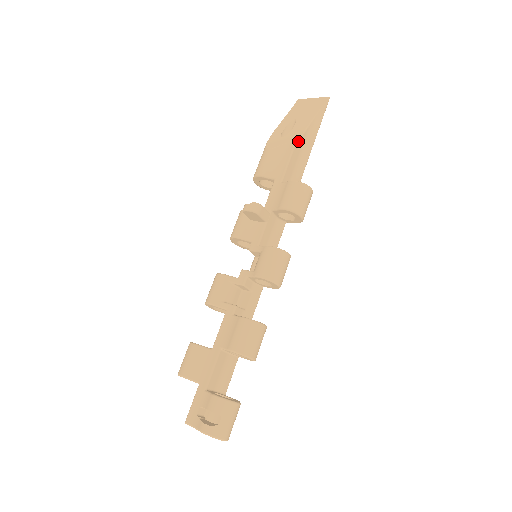
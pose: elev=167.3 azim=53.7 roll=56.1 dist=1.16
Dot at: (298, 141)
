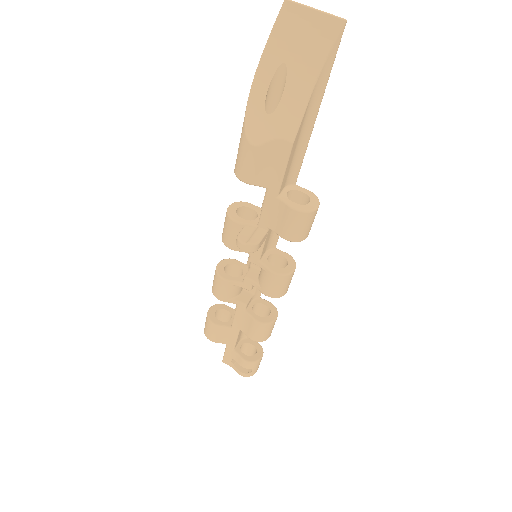
Dot at: (296, 135)
